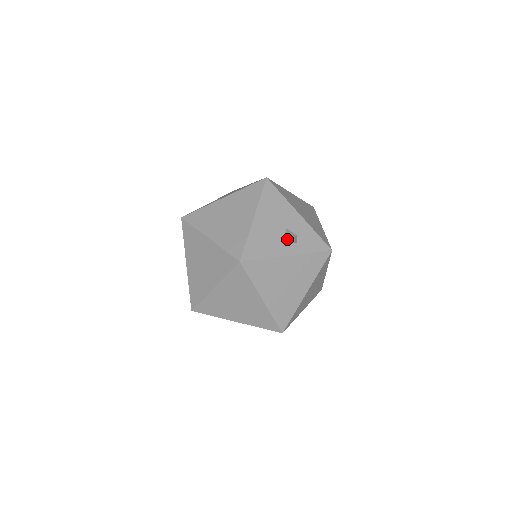
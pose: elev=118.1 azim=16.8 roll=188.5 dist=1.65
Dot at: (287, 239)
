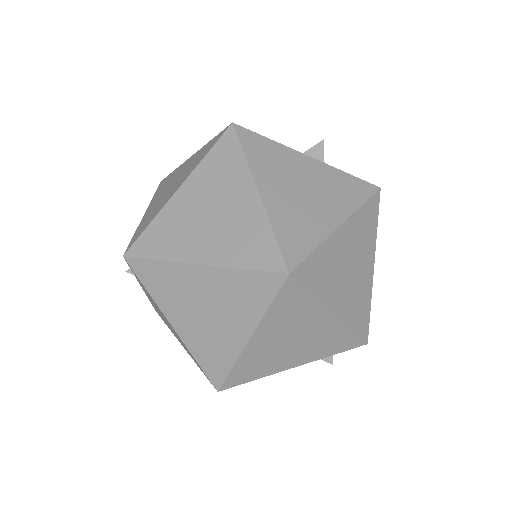
Dot at: (309, 149)
